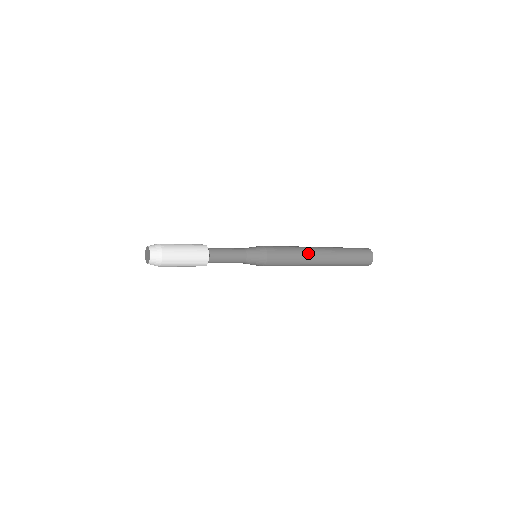
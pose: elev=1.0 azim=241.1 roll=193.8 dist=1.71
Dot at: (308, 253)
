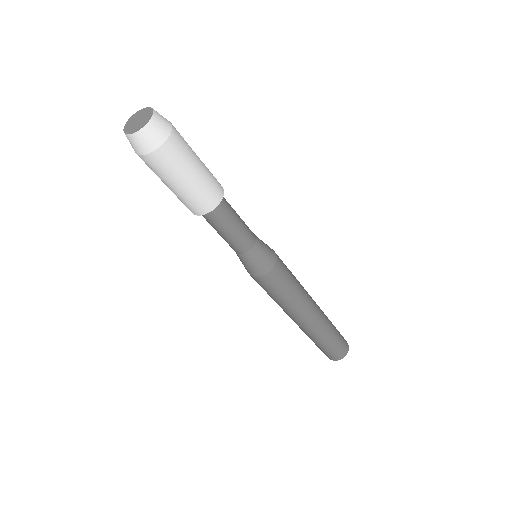
Dot at: (306, 303)
